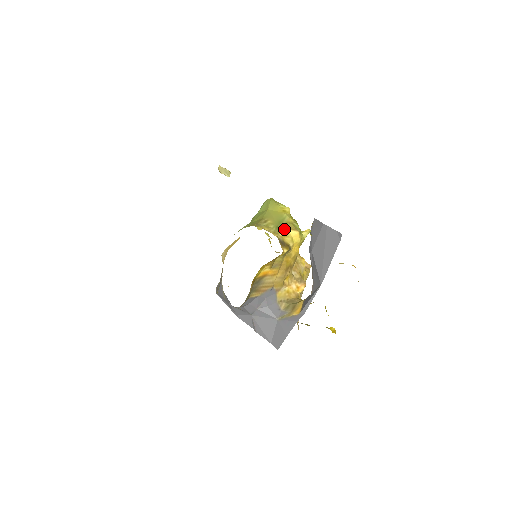
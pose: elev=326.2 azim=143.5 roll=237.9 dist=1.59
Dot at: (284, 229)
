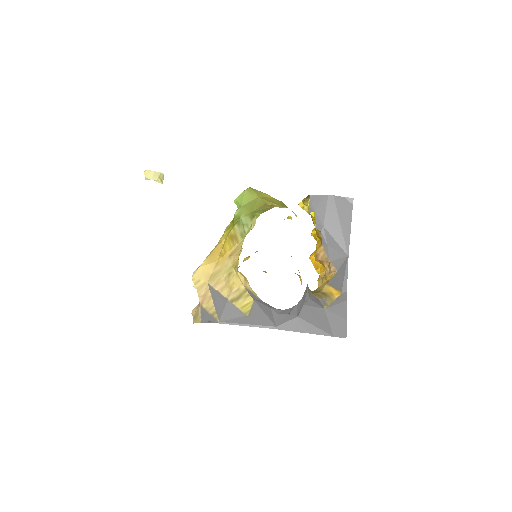
Dot at: occluded
